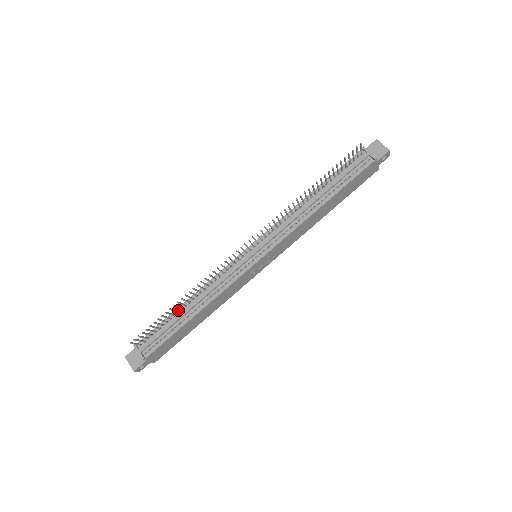
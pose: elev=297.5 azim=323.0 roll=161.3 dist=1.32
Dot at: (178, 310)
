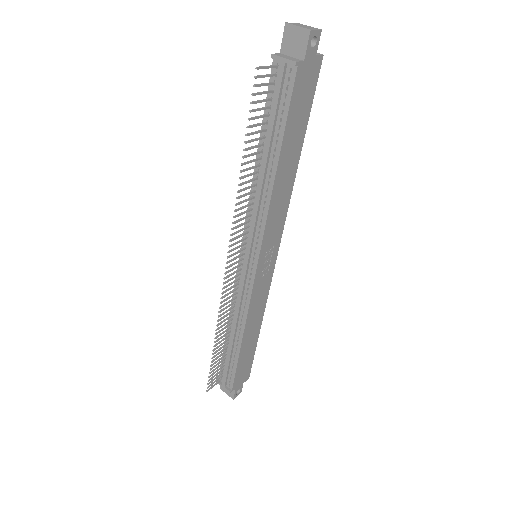
Dot at: (226, 341)
